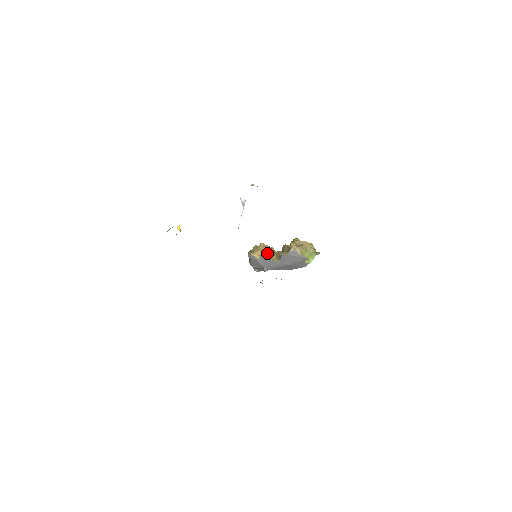
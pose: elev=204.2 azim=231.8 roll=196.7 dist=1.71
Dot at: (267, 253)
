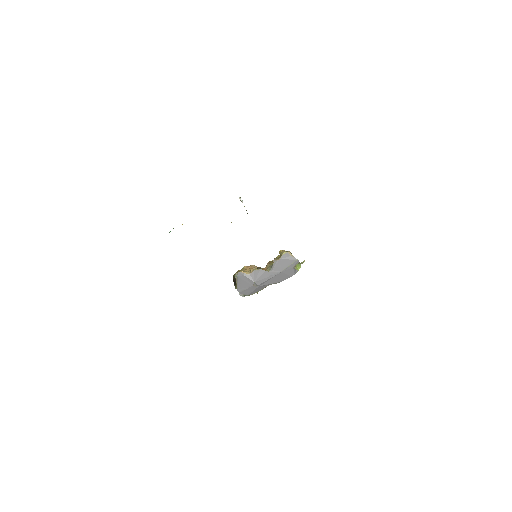
Dot at: occluded
